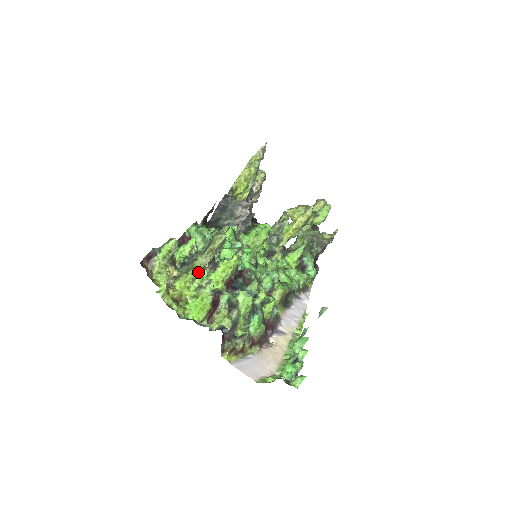
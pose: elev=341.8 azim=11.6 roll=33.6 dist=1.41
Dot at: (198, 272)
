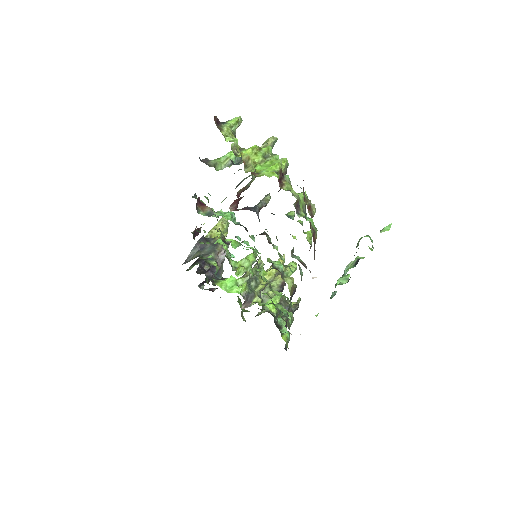
Dot at: occluded
